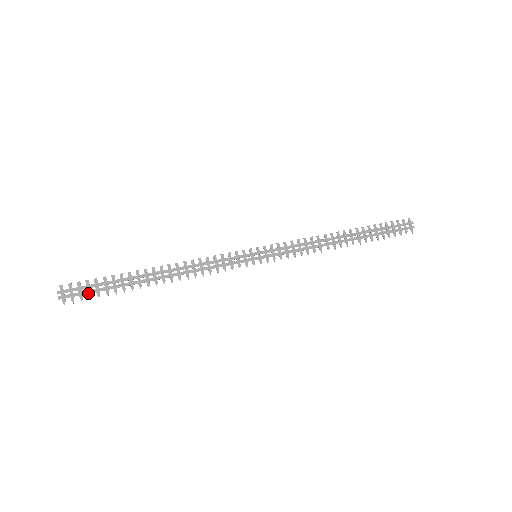
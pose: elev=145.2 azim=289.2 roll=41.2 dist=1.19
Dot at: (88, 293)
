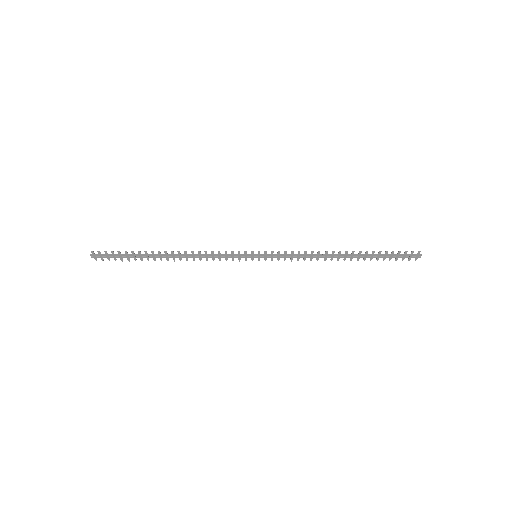
Dot at: (114, 258)
